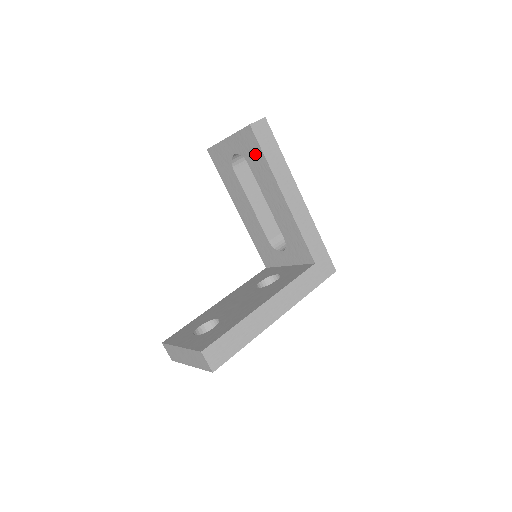
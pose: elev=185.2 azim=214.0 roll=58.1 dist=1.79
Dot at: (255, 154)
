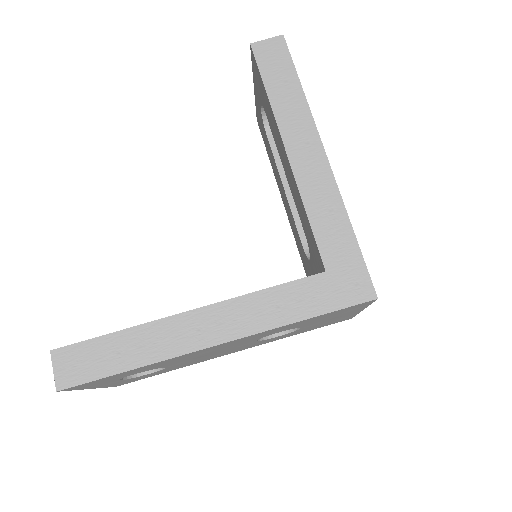
Dot at: (262, 91)
